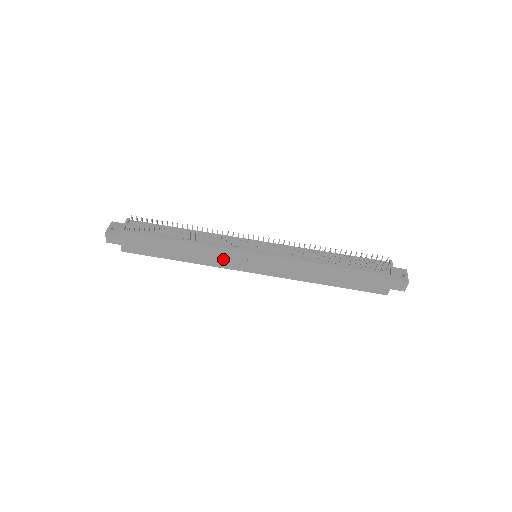
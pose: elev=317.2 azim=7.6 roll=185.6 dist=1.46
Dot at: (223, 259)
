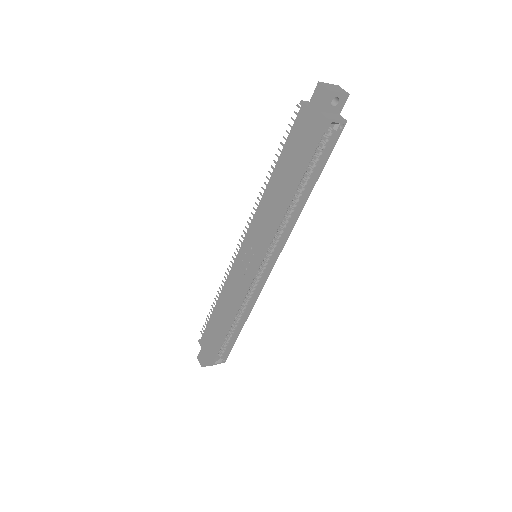
Dot at: (237, 285)
